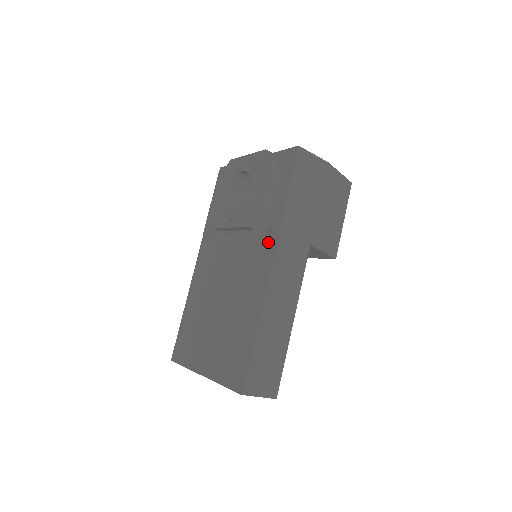
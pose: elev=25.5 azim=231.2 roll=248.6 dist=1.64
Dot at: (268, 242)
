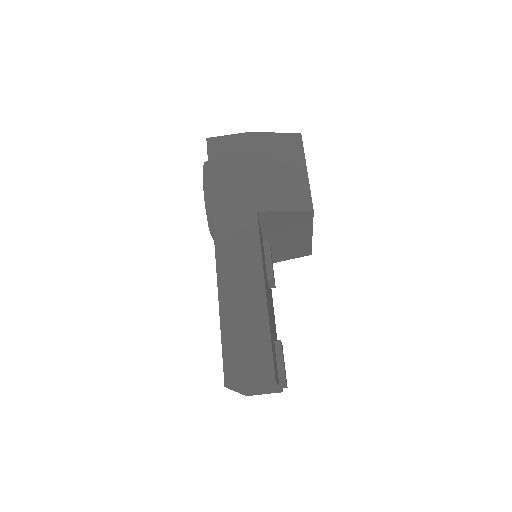
Dot at: occluded
